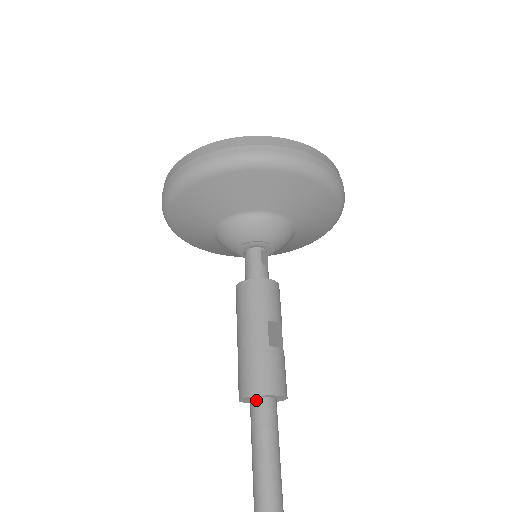
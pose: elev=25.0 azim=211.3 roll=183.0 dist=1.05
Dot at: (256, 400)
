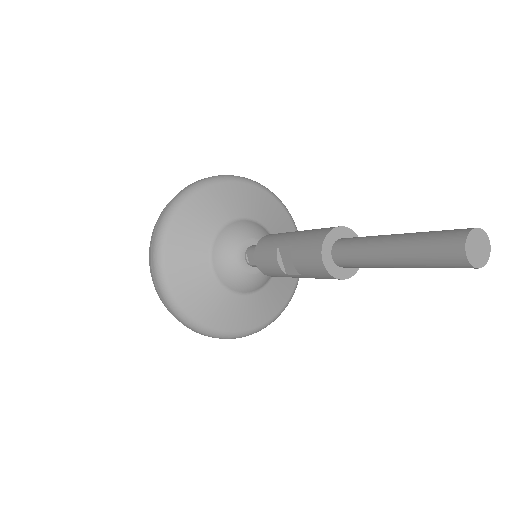
Dot at: (340, 239)
